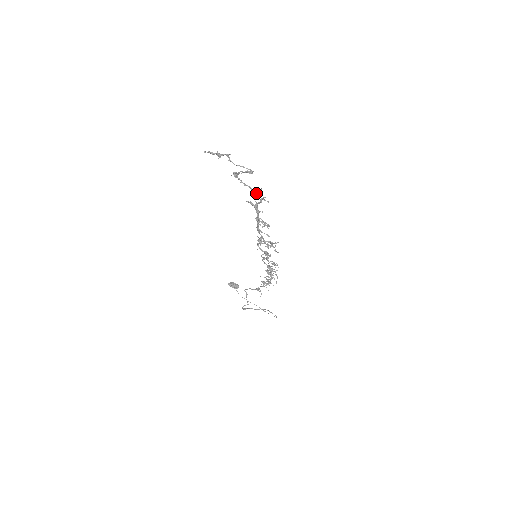
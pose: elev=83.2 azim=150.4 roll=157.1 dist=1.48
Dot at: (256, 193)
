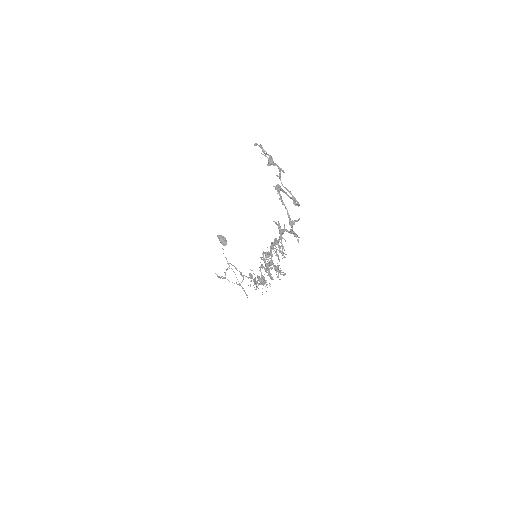
Dot at: (290, 222)
